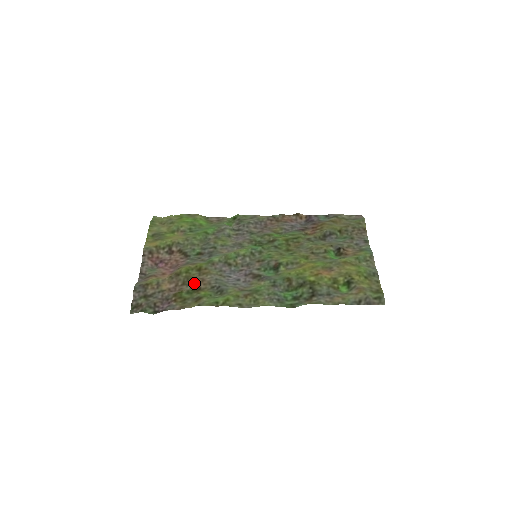
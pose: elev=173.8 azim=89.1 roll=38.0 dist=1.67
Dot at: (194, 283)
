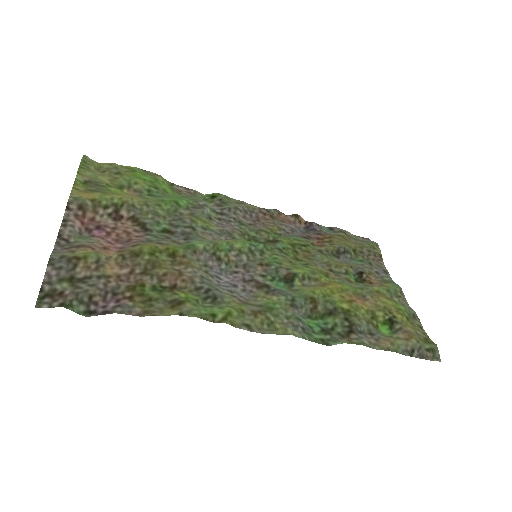
Dot at: (165, 275)
